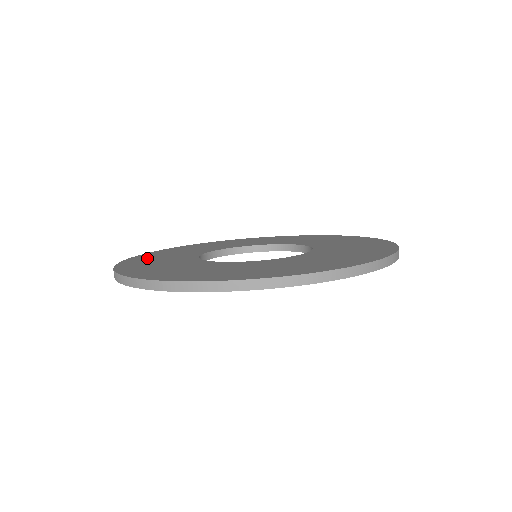
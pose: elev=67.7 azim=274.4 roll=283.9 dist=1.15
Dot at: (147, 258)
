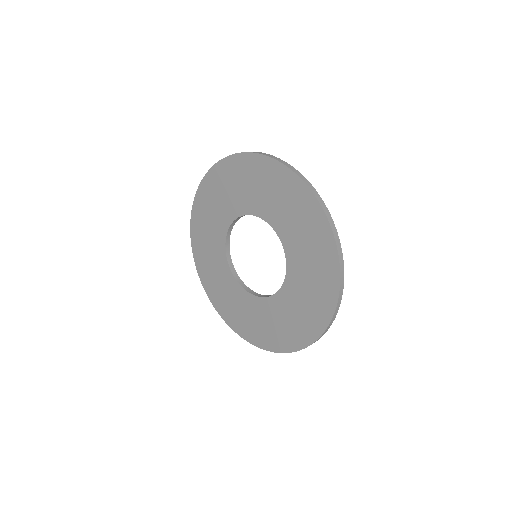
Dot at: occluded
